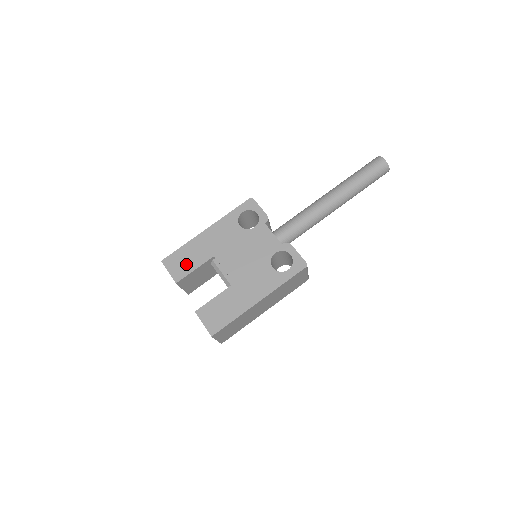
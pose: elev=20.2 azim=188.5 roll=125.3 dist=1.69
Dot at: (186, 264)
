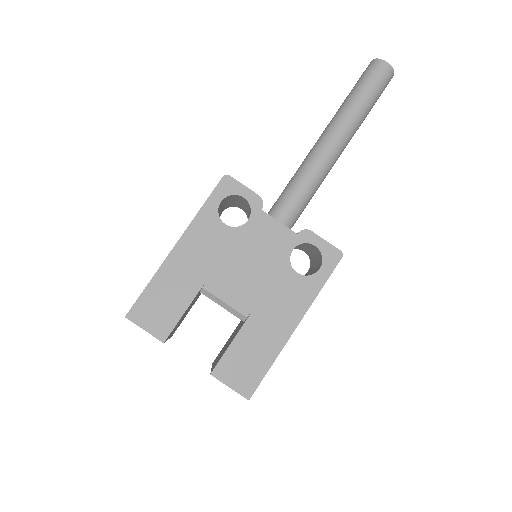
Dot at: (167, 309)
